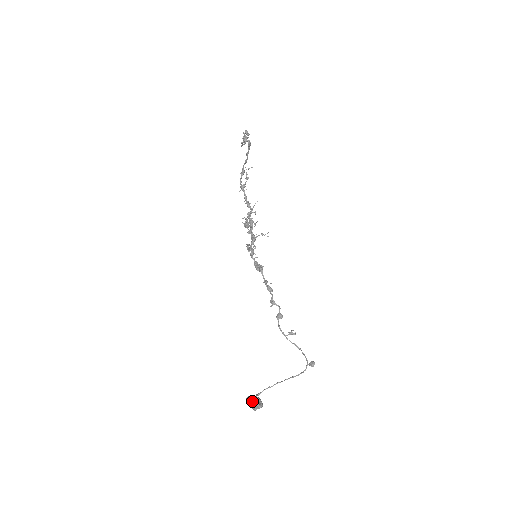
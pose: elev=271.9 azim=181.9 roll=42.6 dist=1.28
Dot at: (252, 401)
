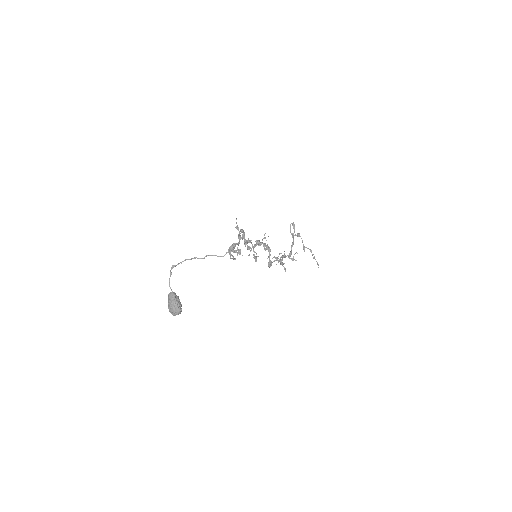
Dot at: (171, 293)
